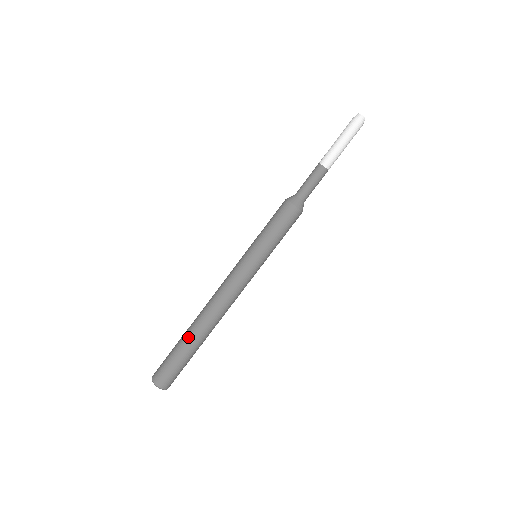
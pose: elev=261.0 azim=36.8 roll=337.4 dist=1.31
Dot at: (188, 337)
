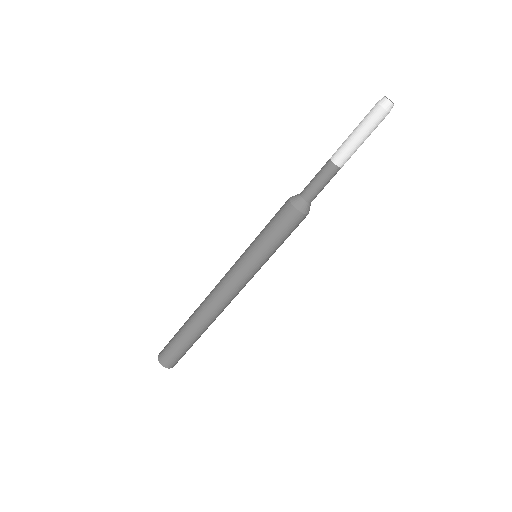
Dot at: (199, 335)
